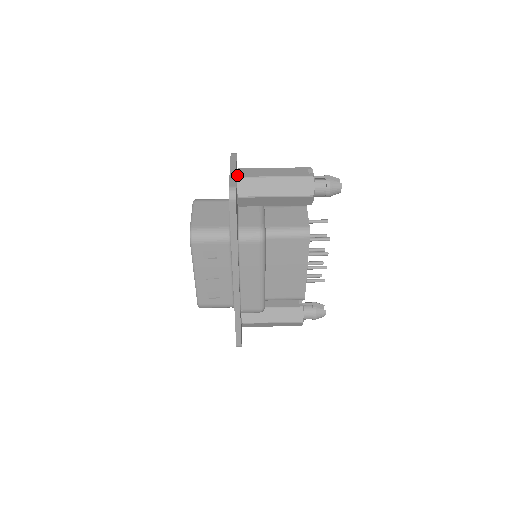
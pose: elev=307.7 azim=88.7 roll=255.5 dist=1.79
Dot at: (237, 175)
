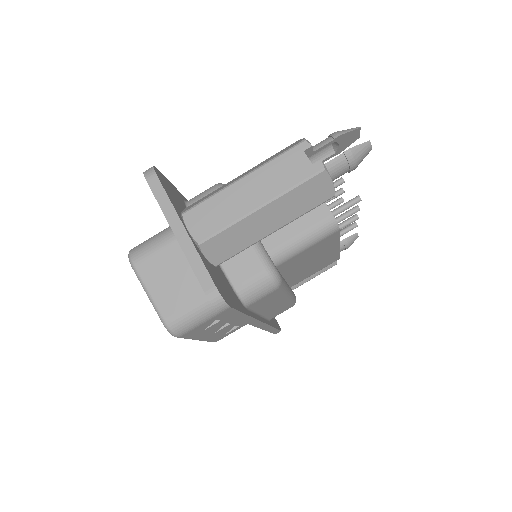
Dot at: (193, 239)
